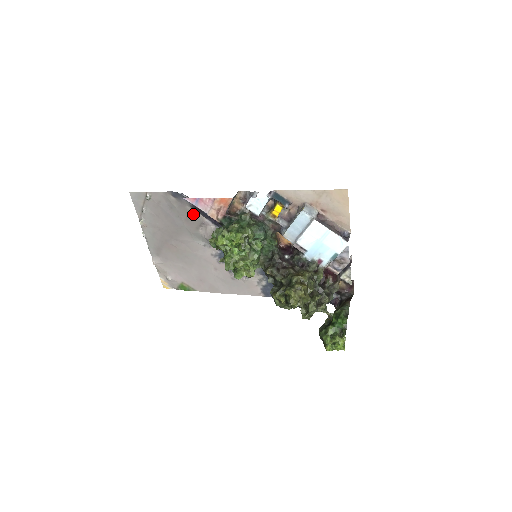
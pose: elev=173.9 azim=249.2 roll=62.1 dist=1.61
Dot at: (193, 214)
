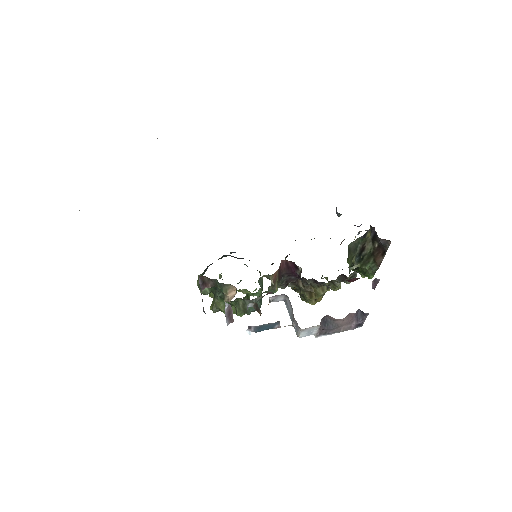
Dot at: occluded
